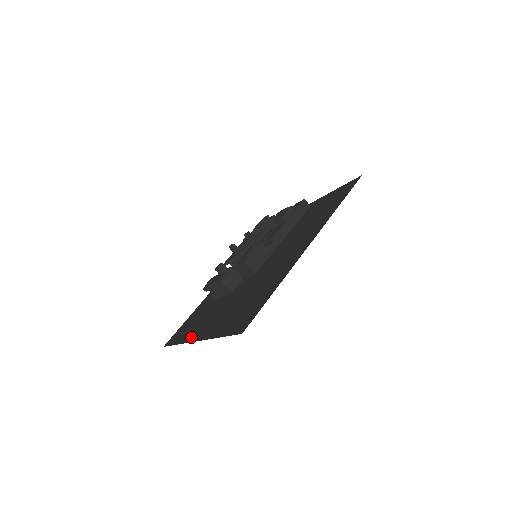
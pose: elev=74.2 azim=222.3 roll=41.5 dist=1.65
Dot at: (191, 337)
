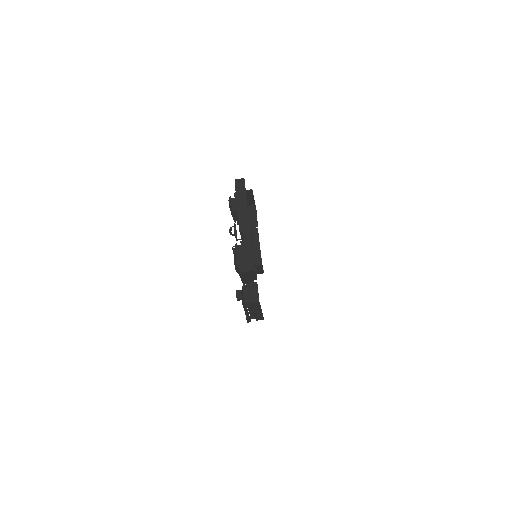
Dot at: occluded
